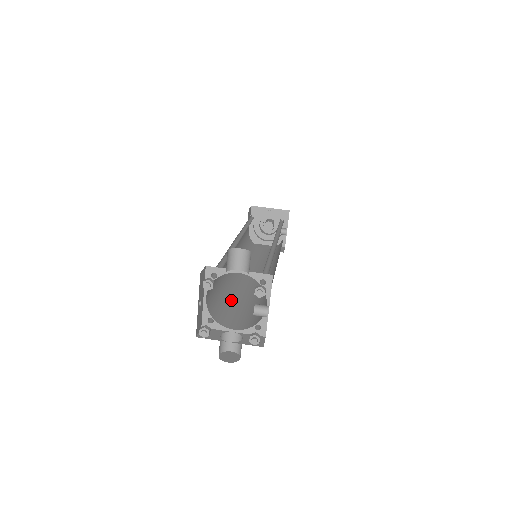
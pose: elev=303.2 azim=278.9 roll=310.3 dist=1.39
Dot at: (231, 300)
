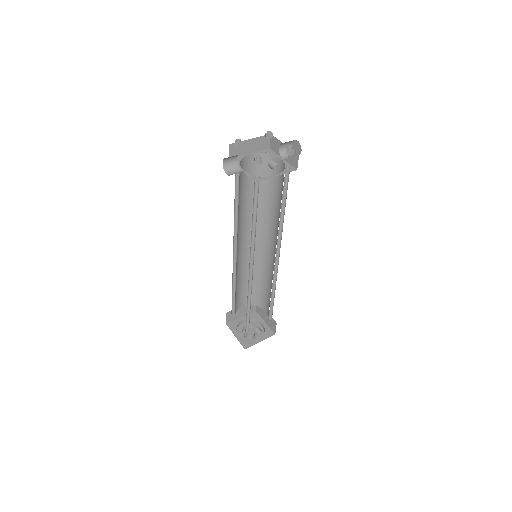
Dot at: occluded
